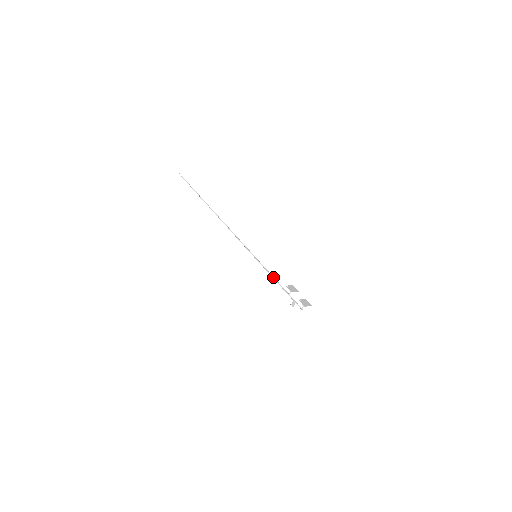
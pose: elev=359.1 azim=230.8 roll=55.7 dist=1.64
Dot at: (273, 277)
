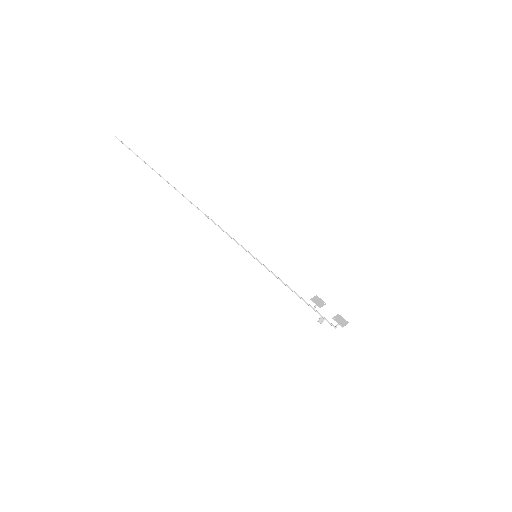
Dot at: (286, 285)
